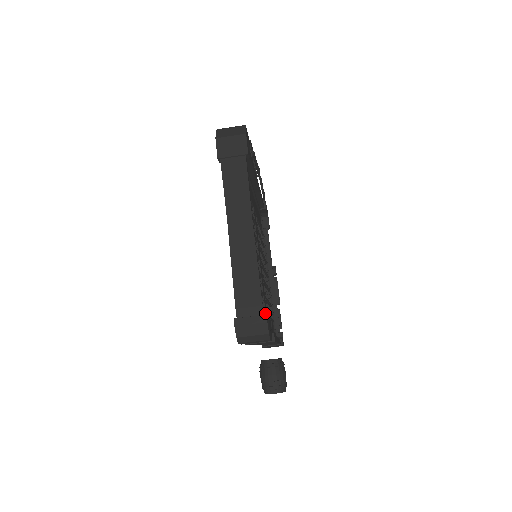
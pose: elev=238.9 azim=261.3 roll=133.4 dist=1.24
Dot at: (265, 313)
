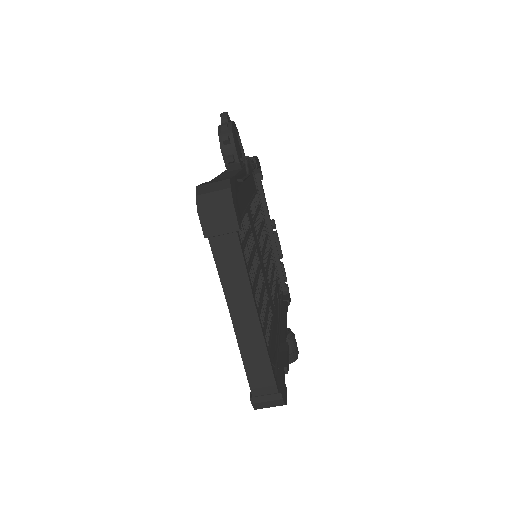
Dot at: (273, 322)
